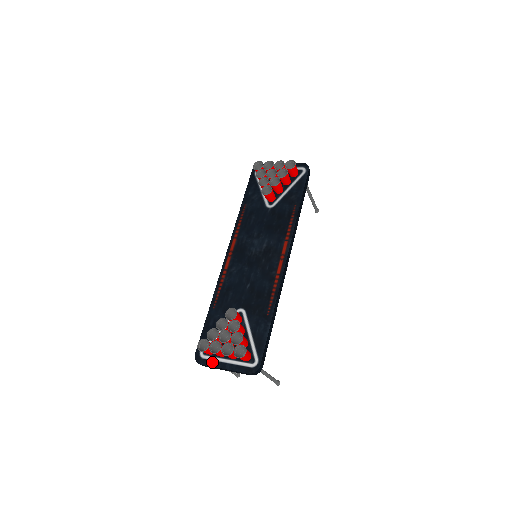
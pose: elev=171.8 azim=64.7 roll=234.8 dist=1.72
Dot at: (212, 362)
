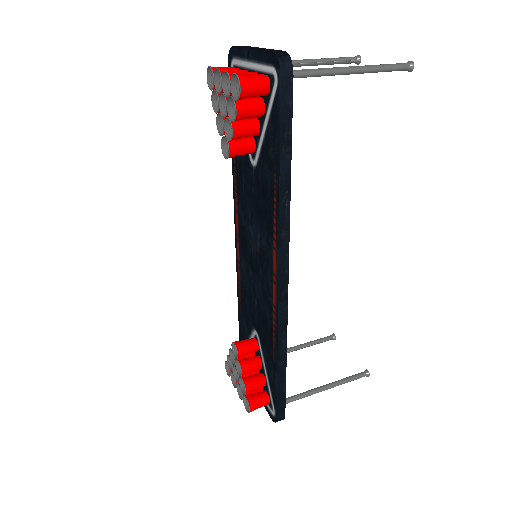
Dot at: occluded
